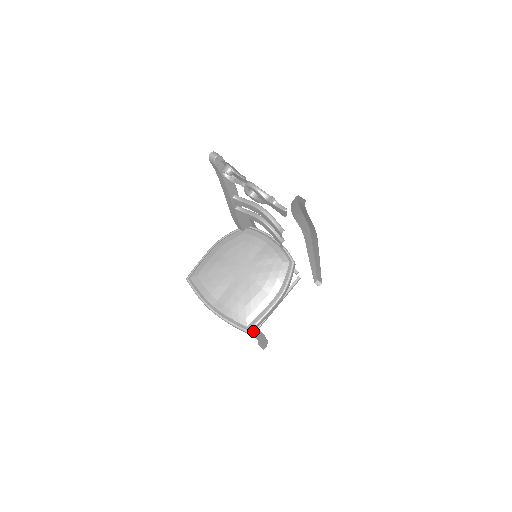
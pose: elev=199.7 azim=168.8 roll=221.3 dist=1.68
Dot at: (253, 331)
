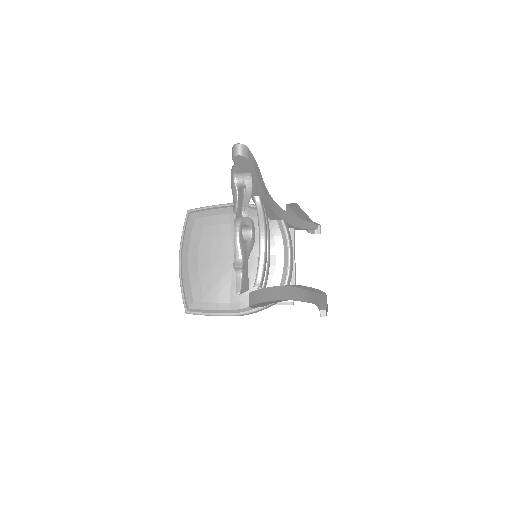
Dot at: occluded
